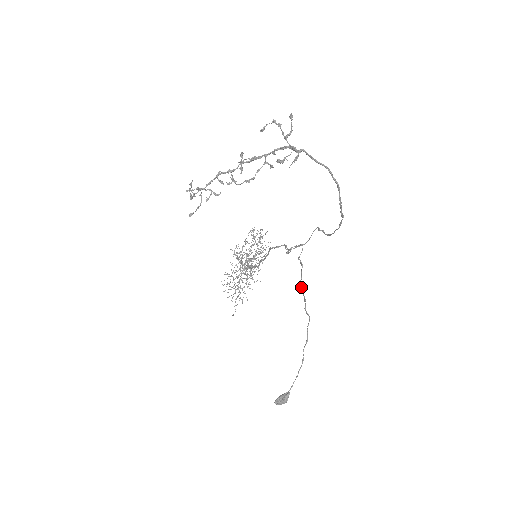
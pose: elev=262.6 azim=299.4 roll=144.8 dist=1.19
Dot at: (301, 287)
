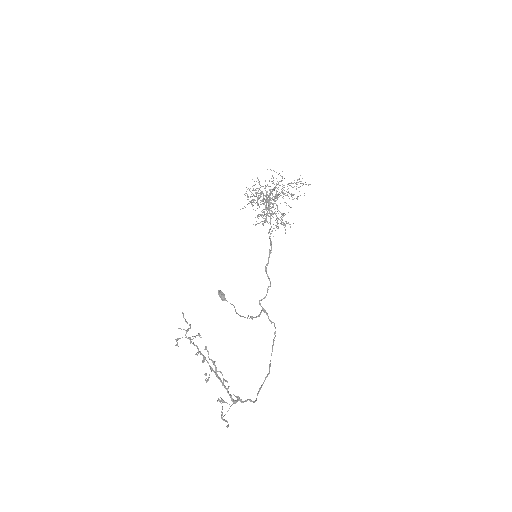
Dot at: (251, 318)
